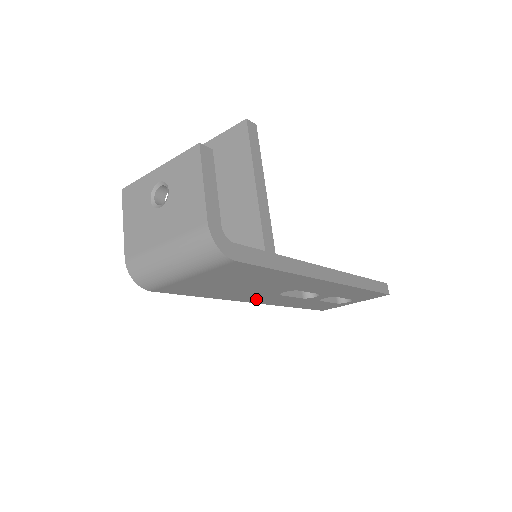
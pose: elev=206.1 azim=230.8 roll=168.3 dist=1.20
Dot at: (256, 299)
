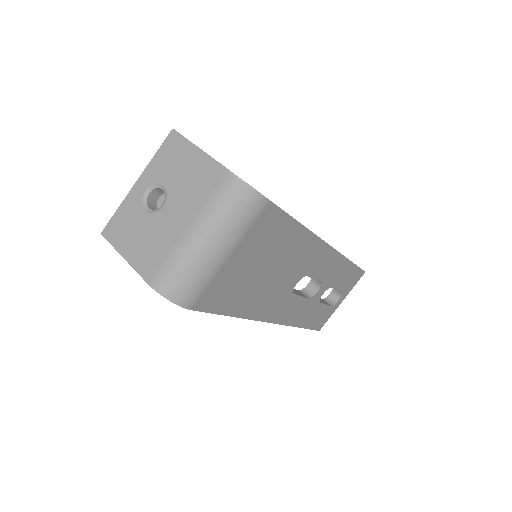
Dot at: (274, 311)
